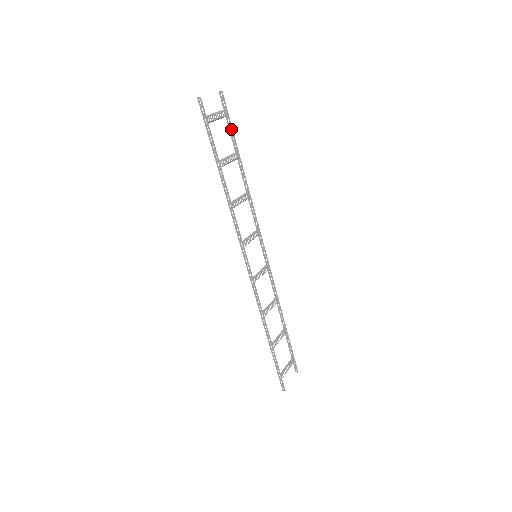
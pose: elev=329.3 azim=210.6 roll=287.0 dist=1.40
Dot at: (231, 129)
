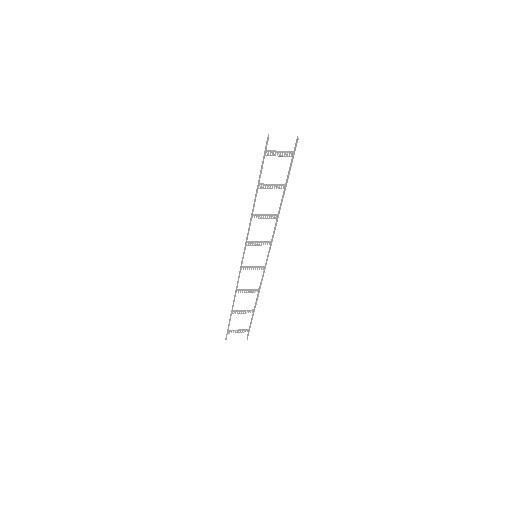
Dot at: (290, 167)
